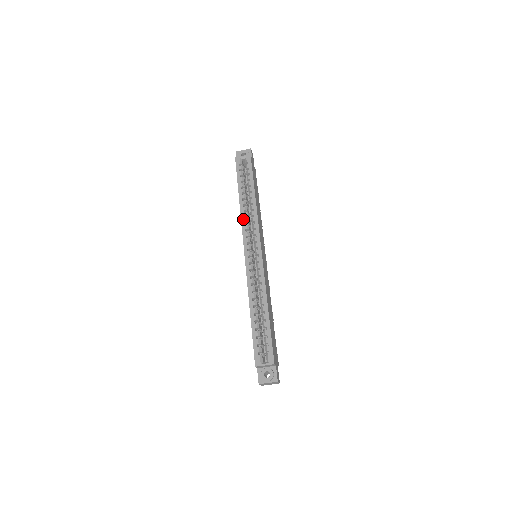
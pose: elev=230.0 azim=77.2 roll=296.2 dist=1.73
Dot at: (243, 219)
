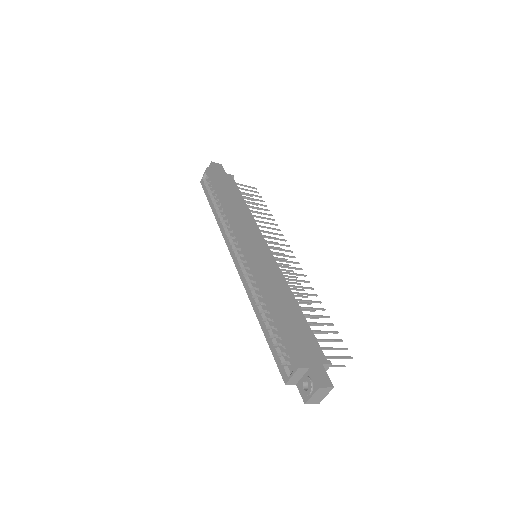
Dot at: (222, 231)
